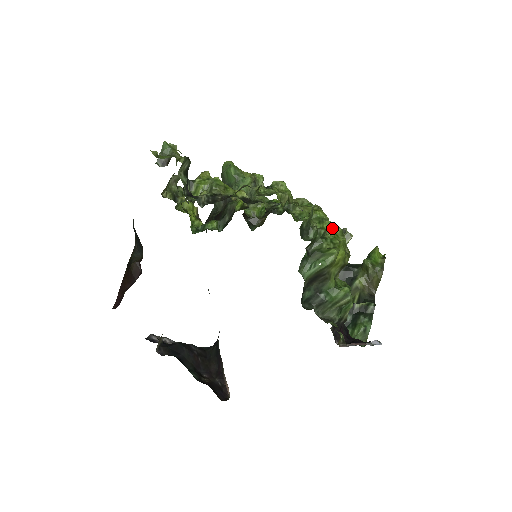
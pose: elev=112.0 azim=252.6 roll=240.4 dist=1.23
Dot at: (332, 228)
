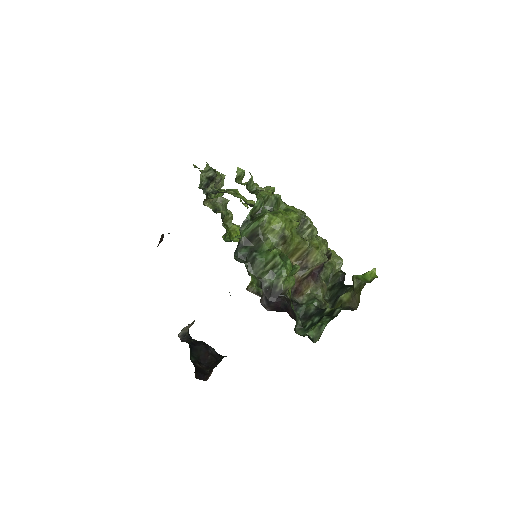
Dot at: (290, 213)
